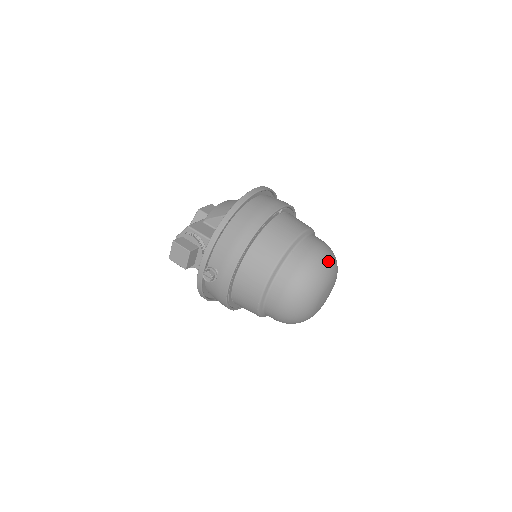
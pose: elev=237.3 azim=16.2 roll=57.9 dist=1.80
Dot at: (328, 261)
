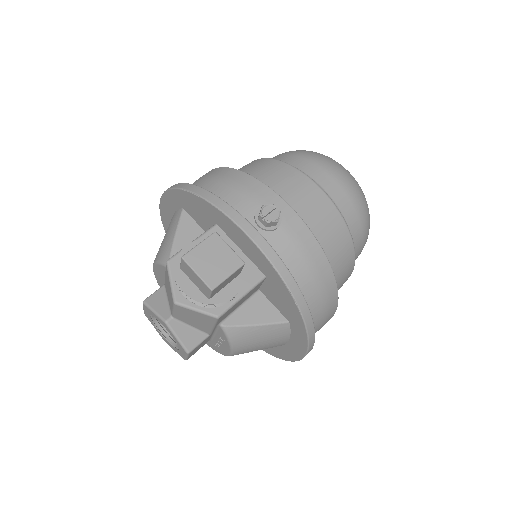
Dot at: occluded
